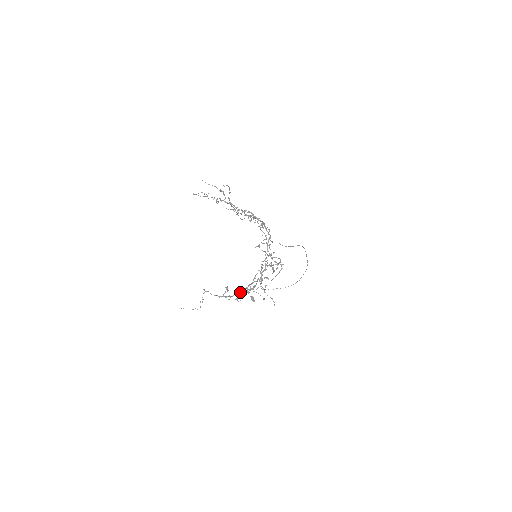
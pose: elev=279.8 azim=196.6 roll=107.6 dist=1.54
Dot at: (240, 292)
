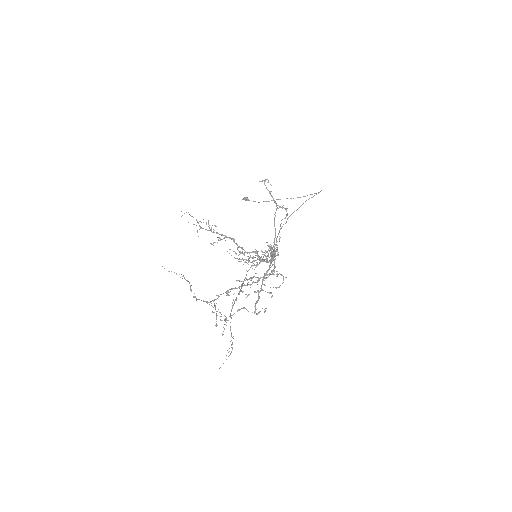
Dot at: (231, 289)
